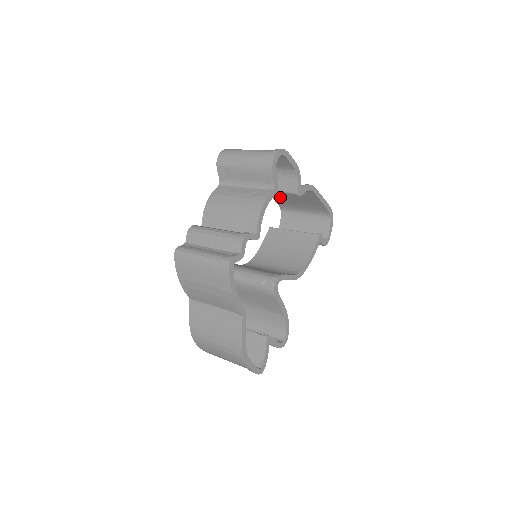
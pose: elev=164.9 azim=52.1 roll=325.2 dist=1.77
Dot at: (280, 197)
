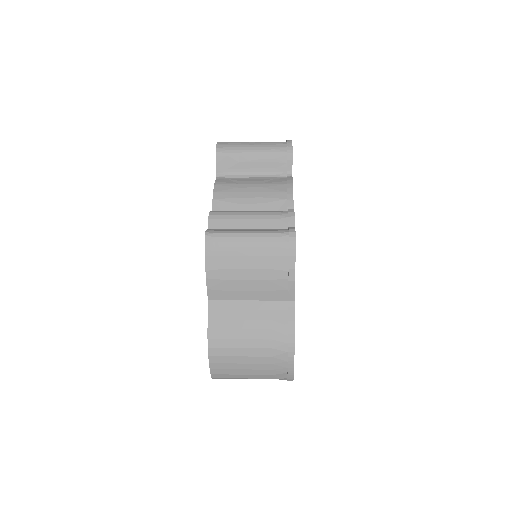
Dot at: occluded
